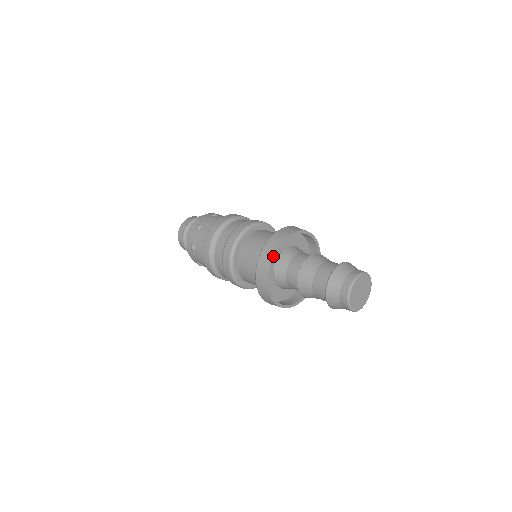
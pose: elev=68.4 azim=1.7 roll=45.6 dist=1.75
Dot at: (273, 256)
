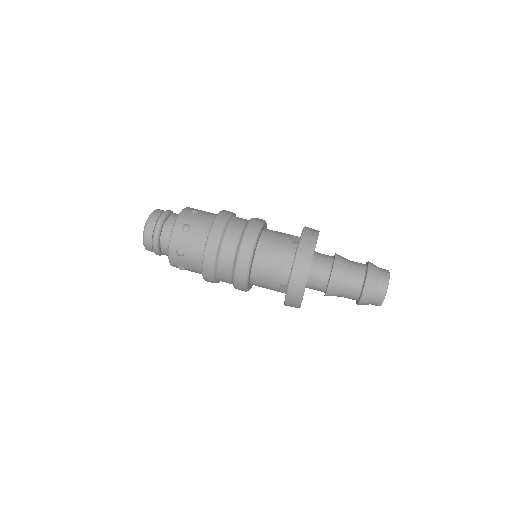
Dot at: (310, 264)
